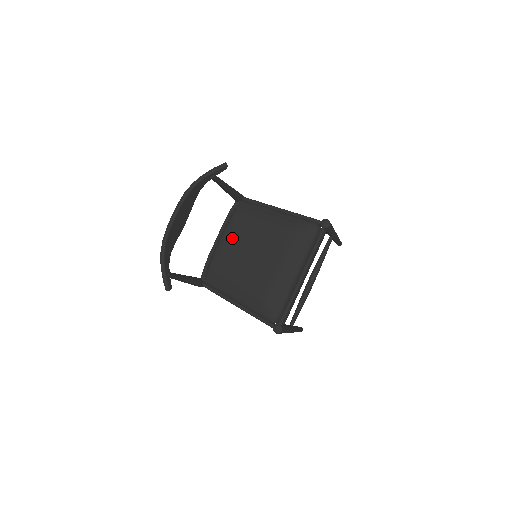
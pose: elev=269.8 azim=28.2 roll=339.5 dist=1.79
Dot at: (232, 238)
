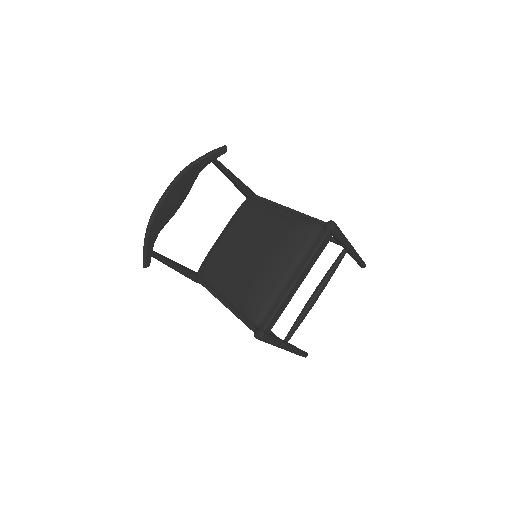
Dot at: (233, 233)
